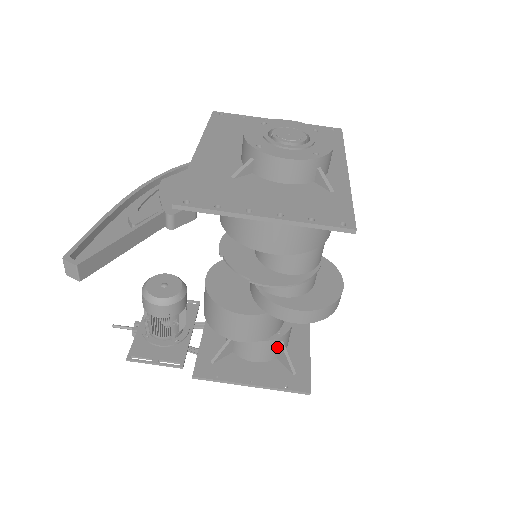
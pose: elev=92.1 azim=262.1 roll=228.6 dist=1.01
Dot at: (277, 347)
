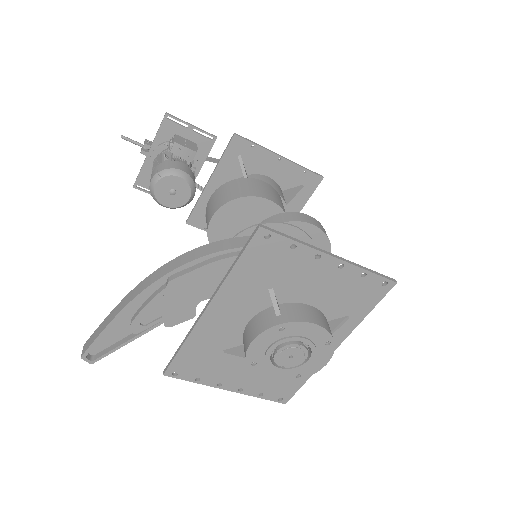
Dot at: occluded
